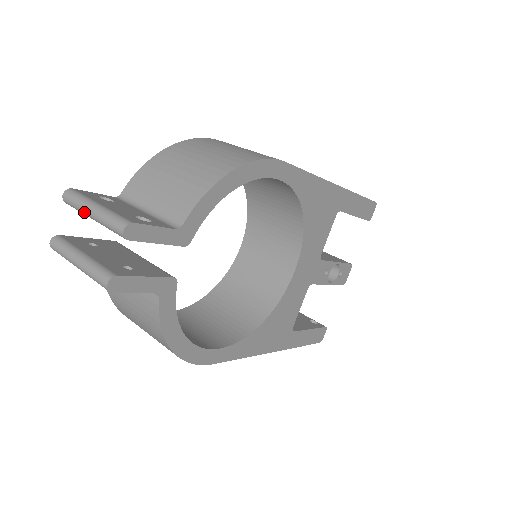
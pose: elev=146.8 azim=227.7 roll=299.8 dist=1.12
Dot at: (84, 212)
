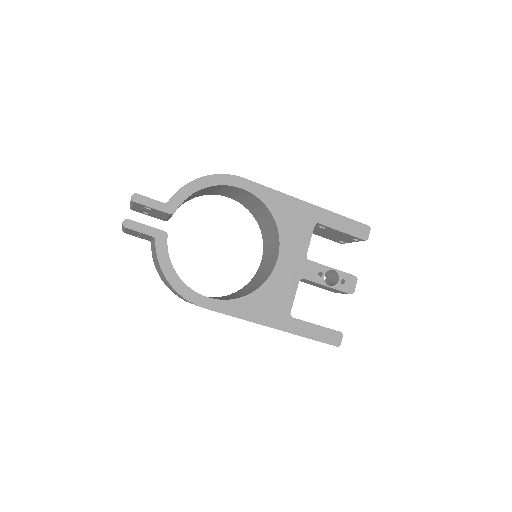
Dot at: (130, 204)
